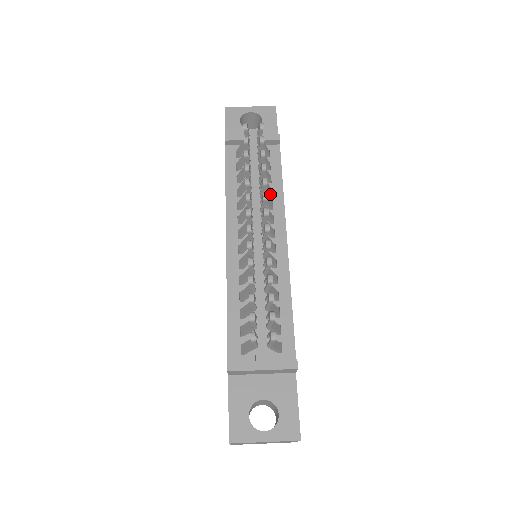
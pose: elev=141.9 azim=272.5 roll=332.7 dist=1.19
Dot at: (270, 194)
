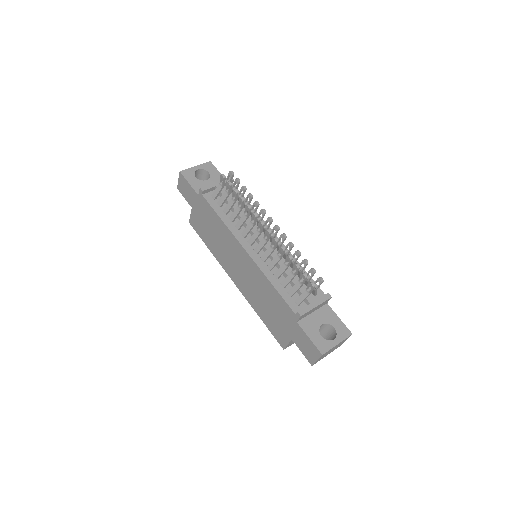
Dot at: occluded
